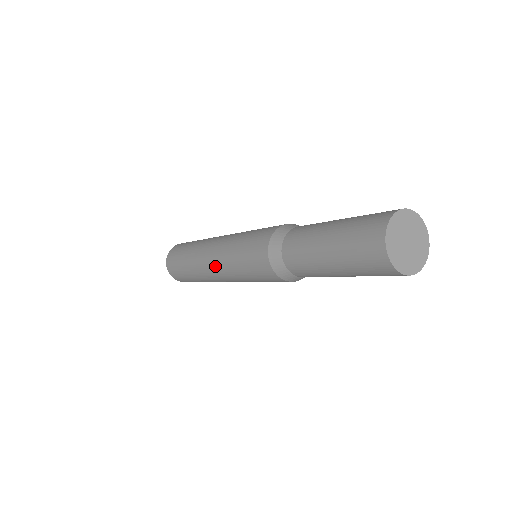
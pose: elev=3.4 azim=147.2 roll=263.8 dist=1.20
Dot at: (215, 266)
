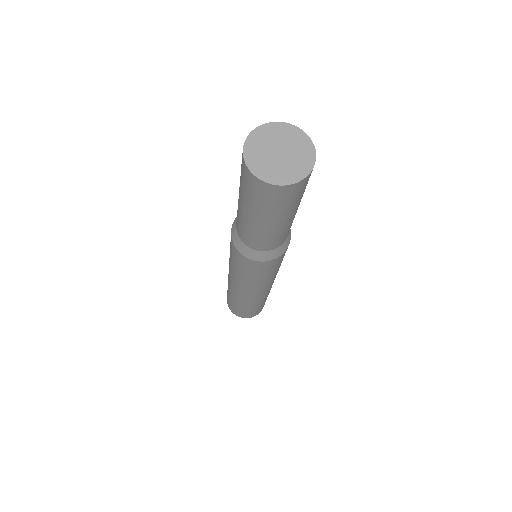
Dot at: (229, 271)
